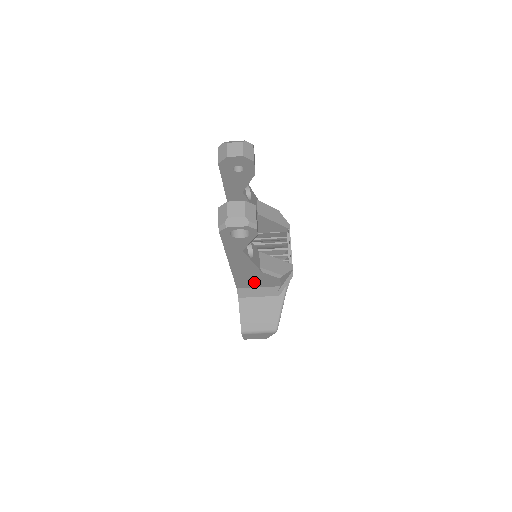
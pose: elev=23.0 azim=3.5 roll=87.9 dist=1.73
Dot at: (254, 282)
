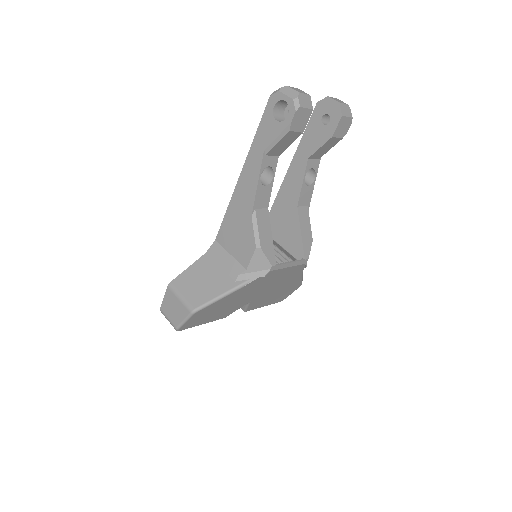
Dot at: (234, 237)
